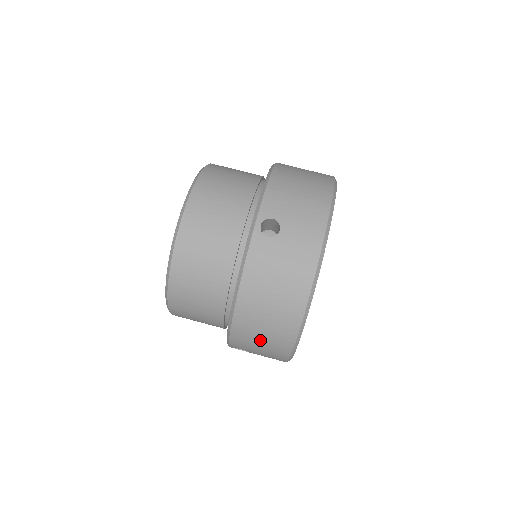
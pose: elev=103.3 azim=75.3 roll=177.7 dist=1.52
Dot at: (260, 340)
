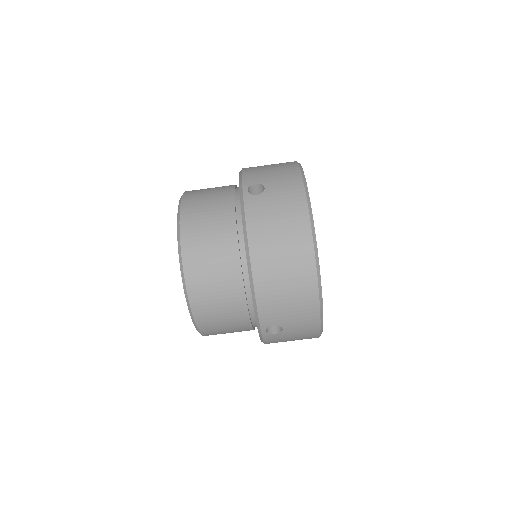
Dot at: (285, 294)
